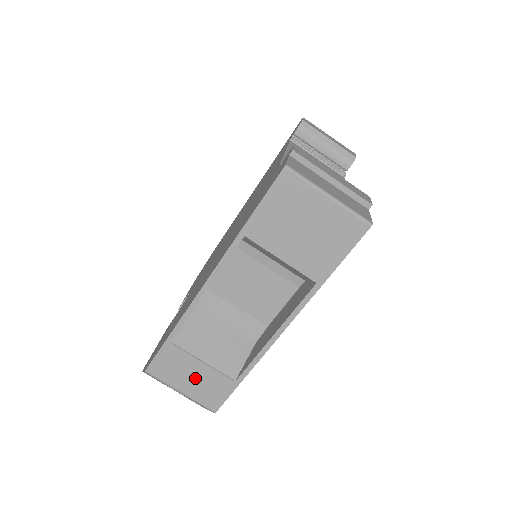
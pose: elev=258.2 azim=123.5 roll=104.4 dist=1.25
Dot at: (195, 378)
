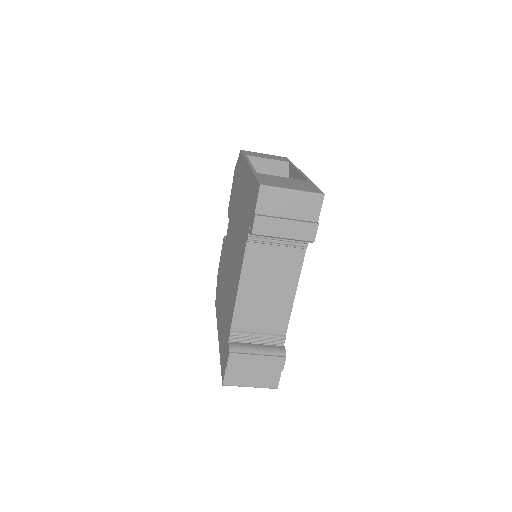
Dot at: occluded
